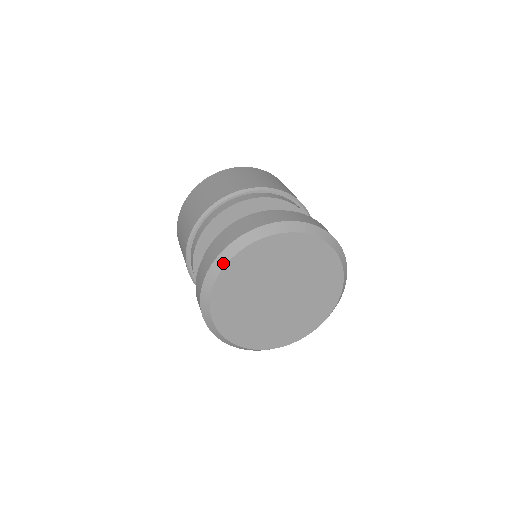
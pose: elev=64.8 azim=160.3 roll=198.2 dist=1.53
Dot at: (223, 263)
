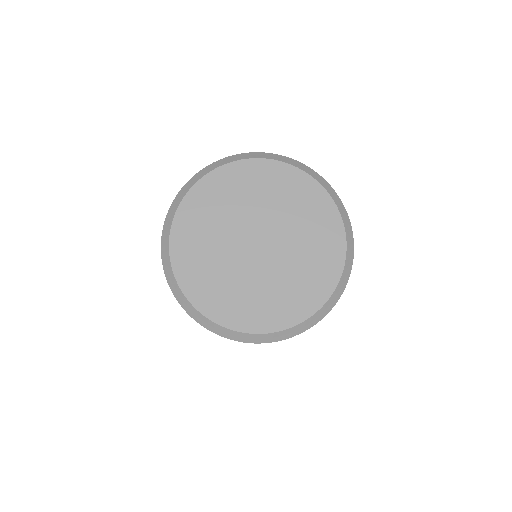
Dot at: (262, 156)
